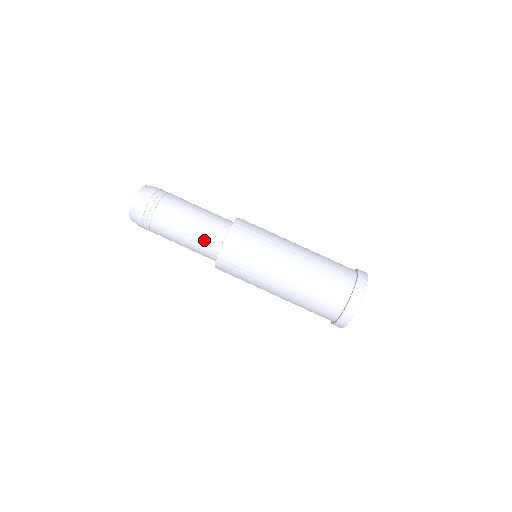
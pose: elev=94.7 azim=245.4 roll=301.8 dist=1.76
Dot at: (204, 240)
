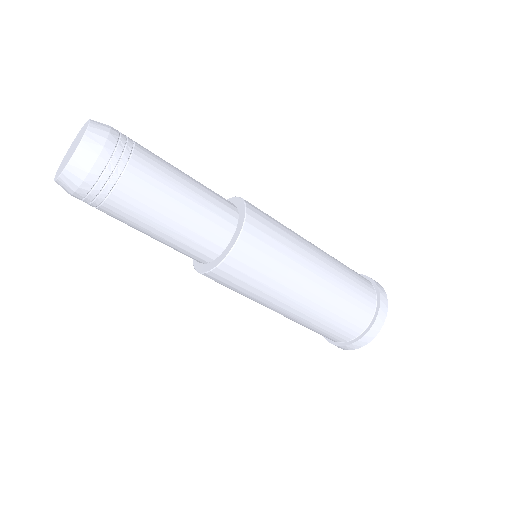
Dot at: (181, 252)
